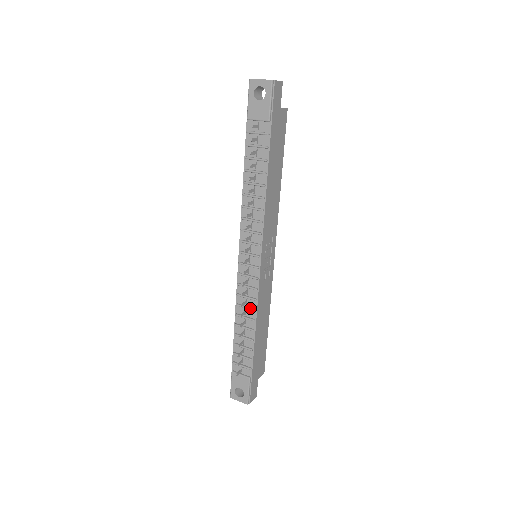
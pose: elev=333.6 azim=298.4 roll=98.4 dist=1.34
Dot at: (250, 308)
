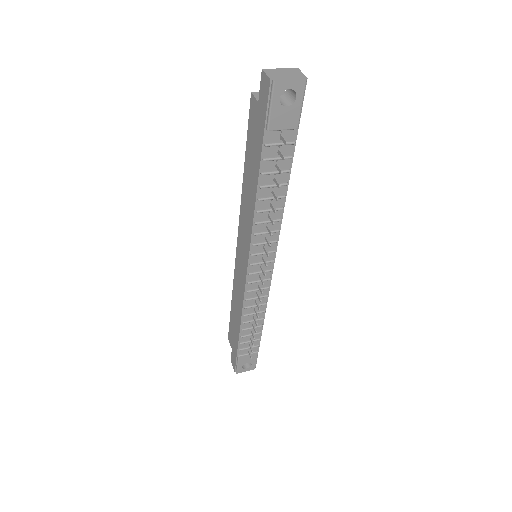
Dot at: (261, 304)
